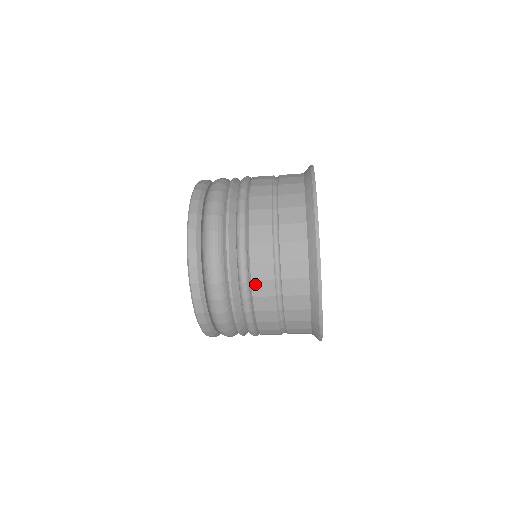
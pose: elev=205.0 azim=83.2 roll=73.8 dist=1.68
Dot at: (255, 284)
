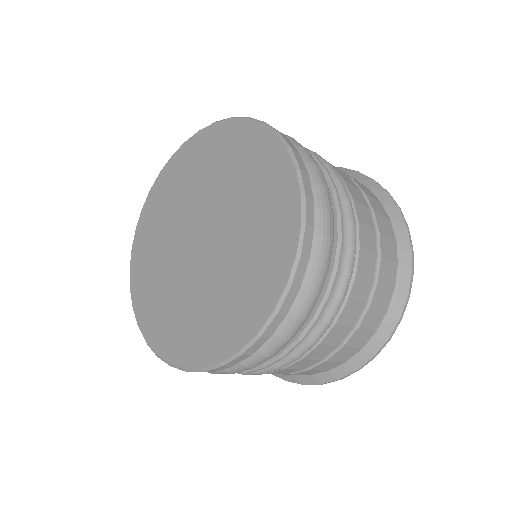
Dot at: (357, 281)
